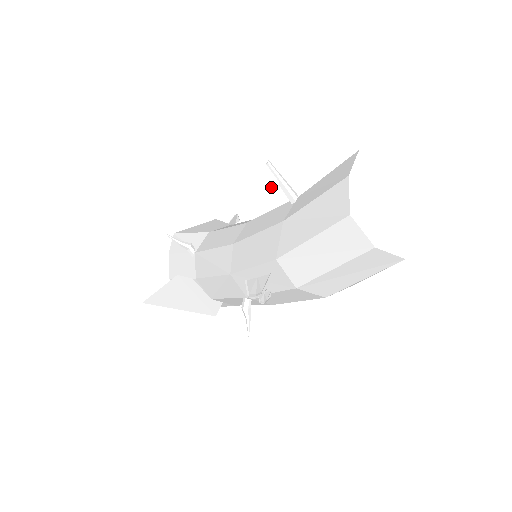
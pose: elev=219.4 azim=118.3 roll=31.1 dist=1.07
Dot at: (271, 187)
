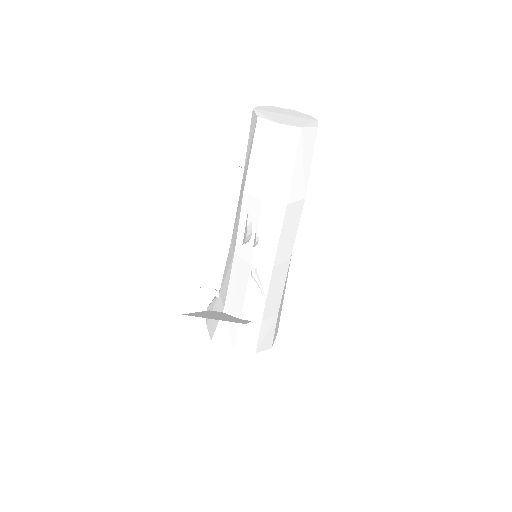
Dot at: (230, 165)
